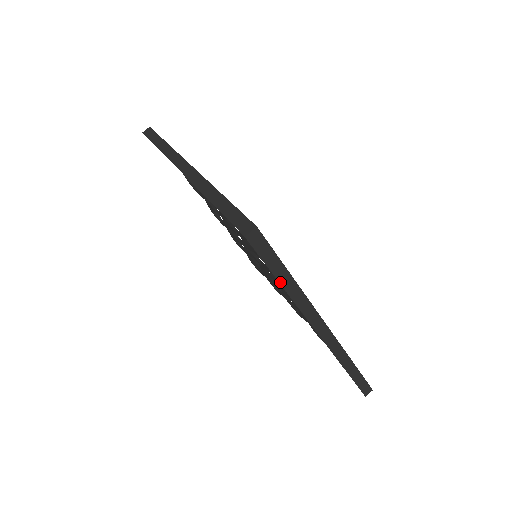
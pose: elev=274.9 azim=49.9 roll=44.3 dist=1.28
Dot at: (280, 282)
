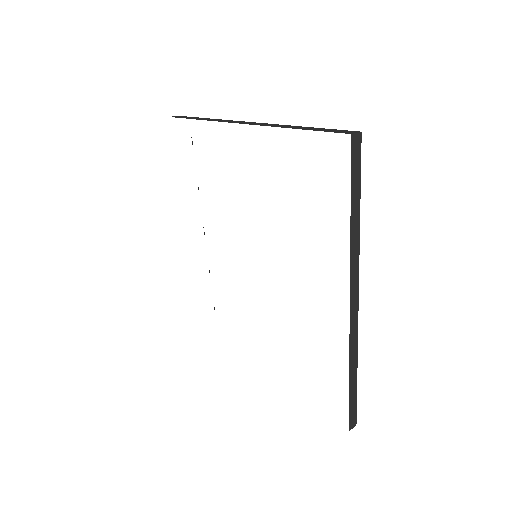
Dot at: occluded
